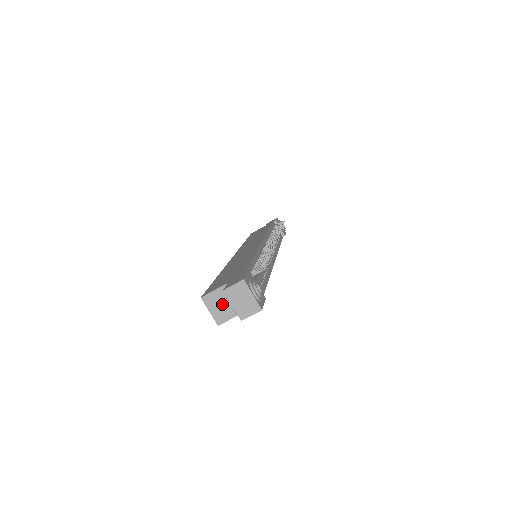
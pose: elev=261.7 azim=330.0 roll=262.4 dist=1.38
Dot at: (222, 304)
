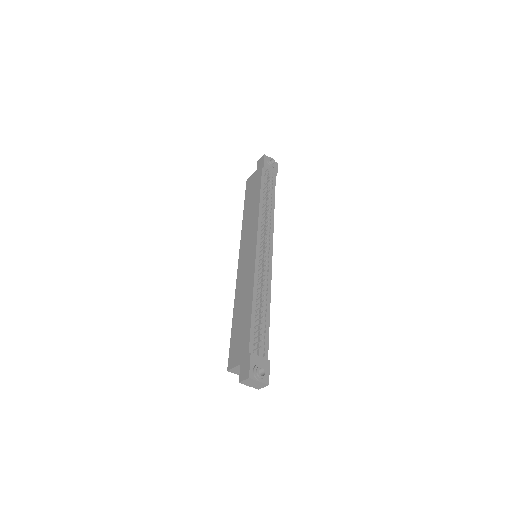
Dot at: occluded
